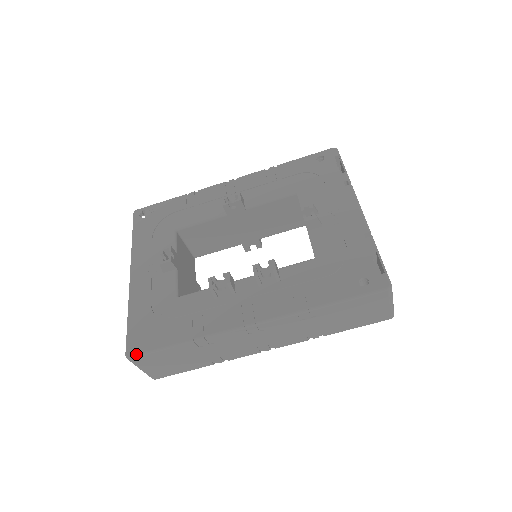
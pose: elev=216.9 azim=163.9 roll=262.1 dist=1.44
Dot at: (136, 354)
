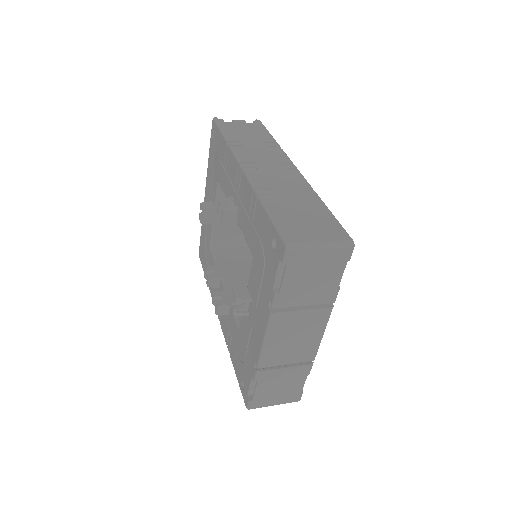
Dot at: (200, 259)
